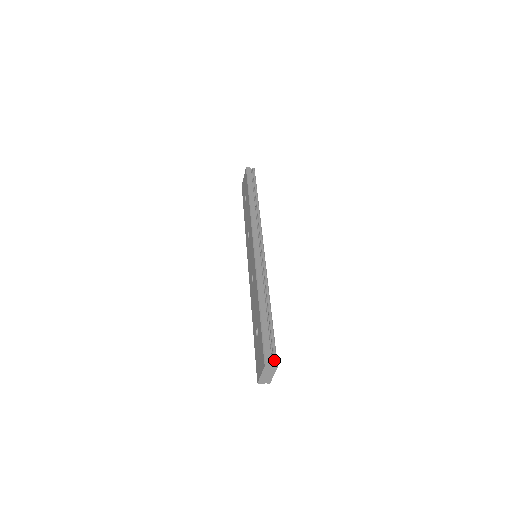
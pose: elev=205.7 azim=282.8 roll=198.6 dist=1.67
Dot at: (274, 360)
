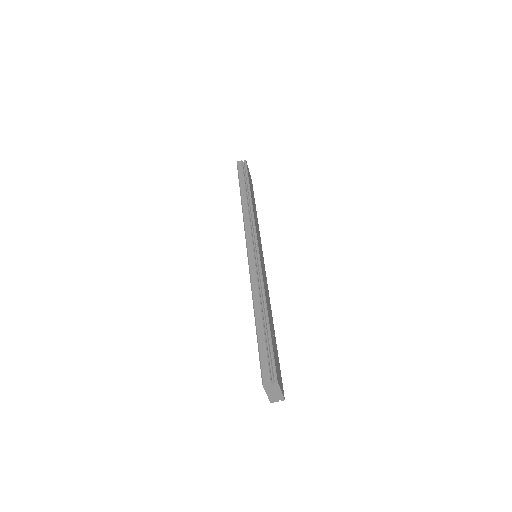
Dot at: (273, 375)
